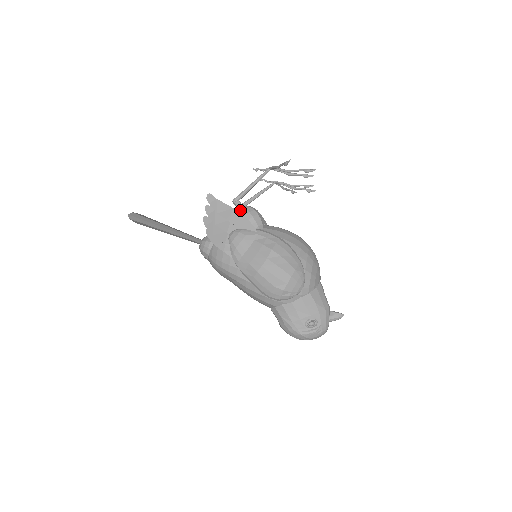
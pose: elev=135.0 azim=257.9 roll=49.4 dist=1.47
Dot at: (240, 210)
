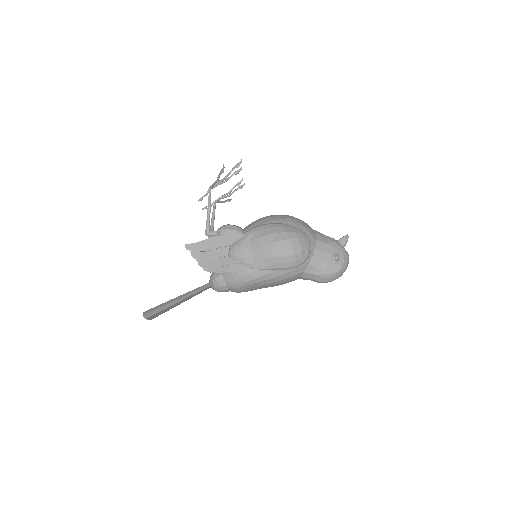
Dot at: (217, 235)
